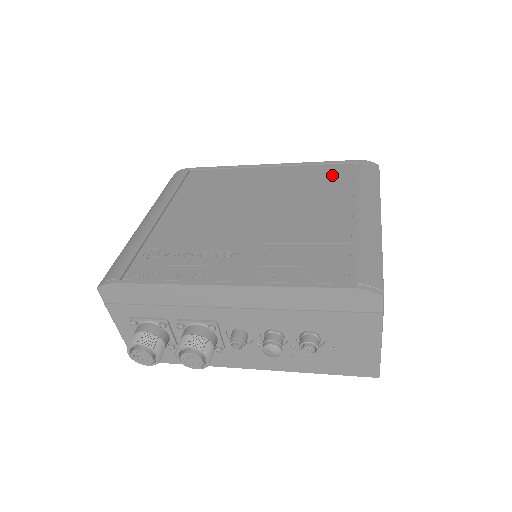
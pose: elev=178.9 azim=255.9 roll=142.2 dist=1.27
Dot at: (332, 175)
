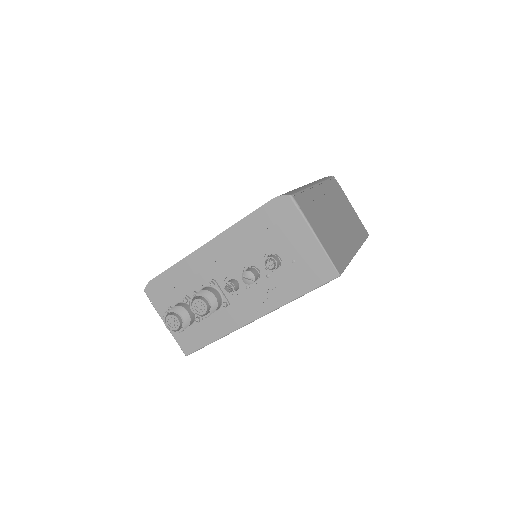
Dot at: occluded
